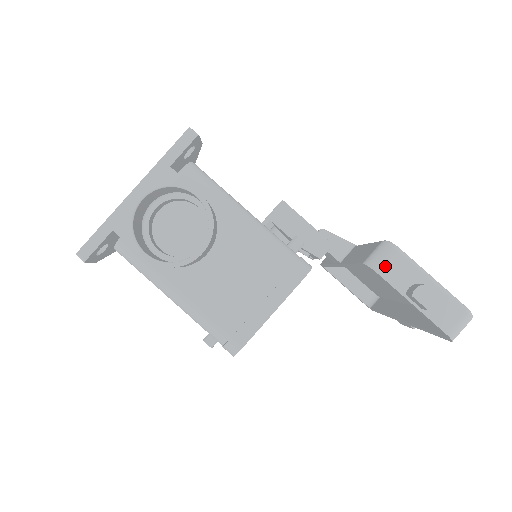
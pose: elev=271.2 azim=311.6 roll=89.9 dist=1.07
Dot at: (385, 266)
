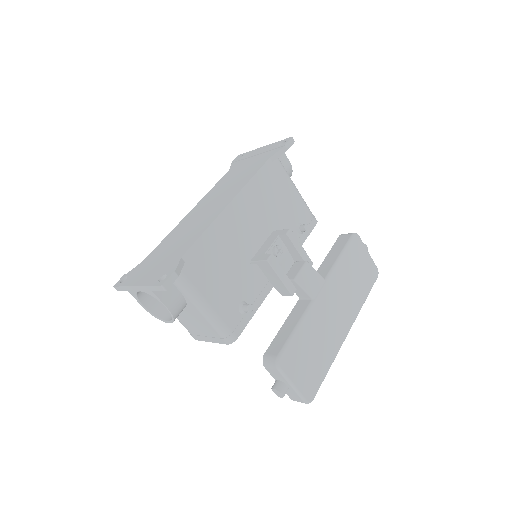
Dot at: (269, 368)
